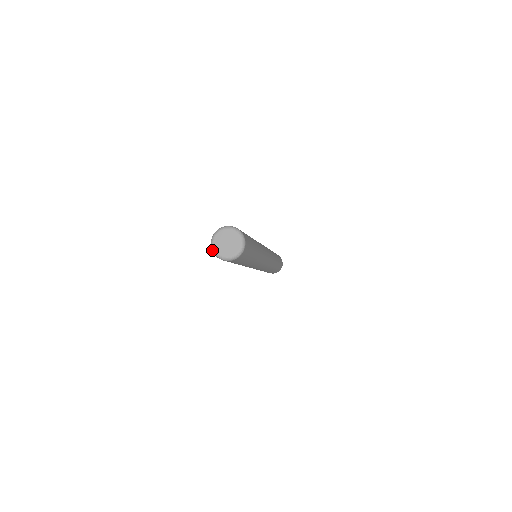
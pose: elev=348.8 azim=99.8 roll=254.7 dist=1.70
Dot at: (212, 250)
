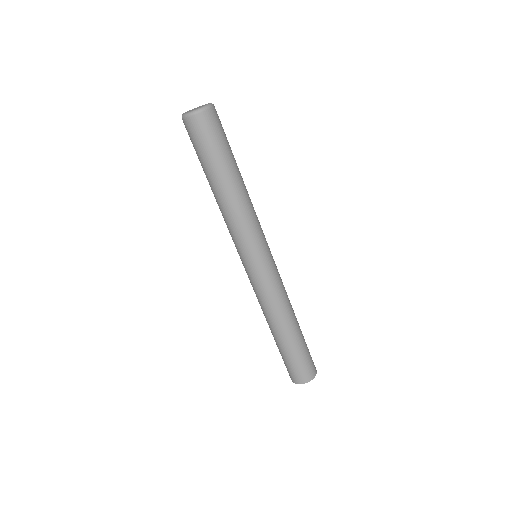
Dot at: occluded
